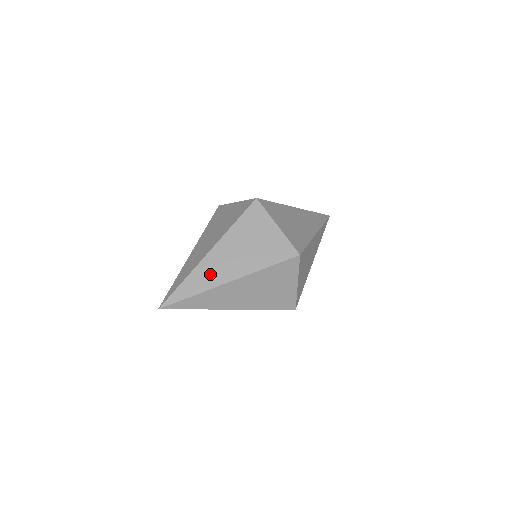
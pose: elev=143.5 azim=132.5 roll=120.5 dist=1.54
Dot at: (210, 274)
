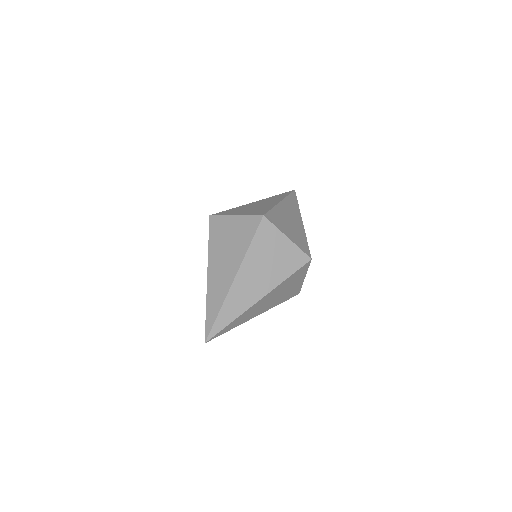
Dot at: (219, 287)
